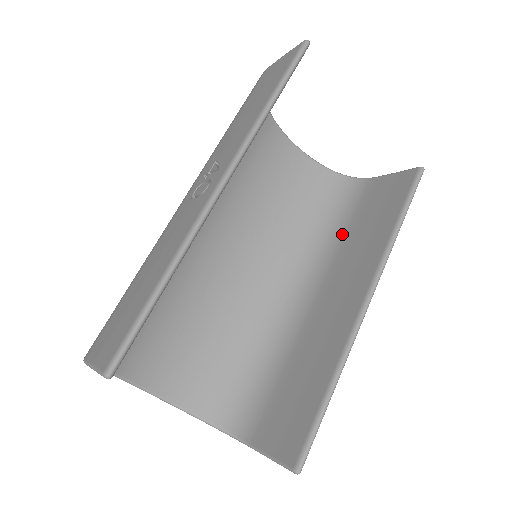
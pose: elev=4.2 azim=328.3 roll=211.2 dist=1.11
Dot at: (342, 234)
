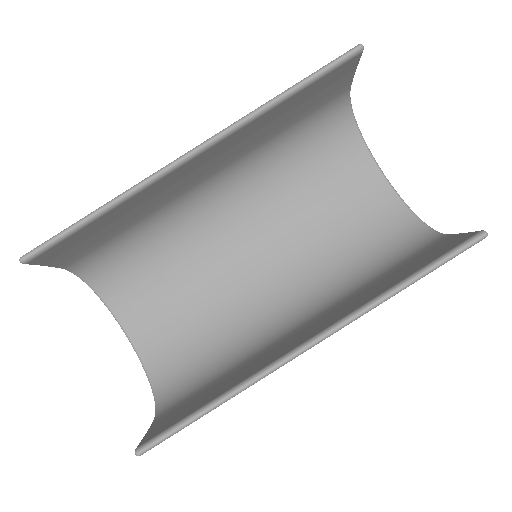
Dot at: (370, 279)
